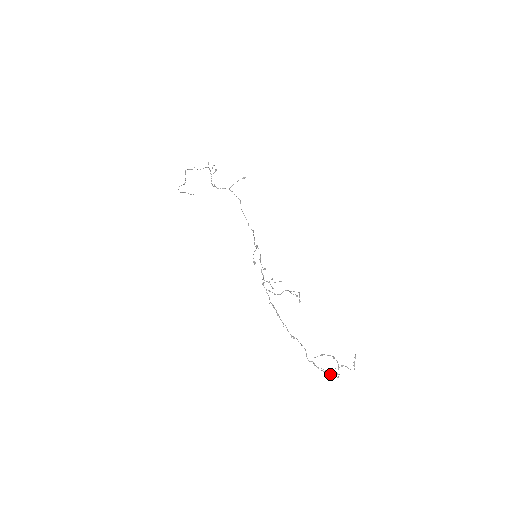
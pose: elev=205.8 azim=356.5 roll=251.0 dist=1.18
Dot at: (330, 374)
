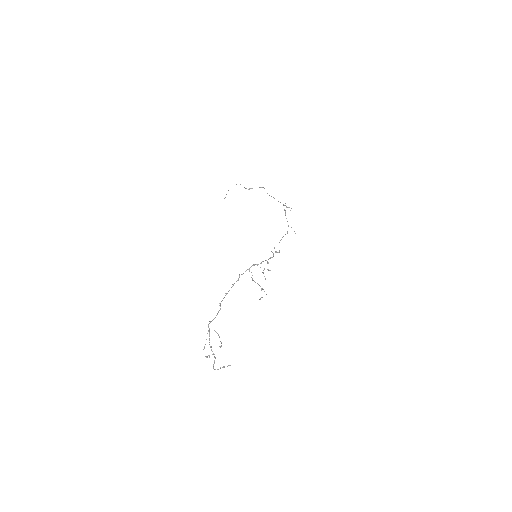
Dot at: occluded
